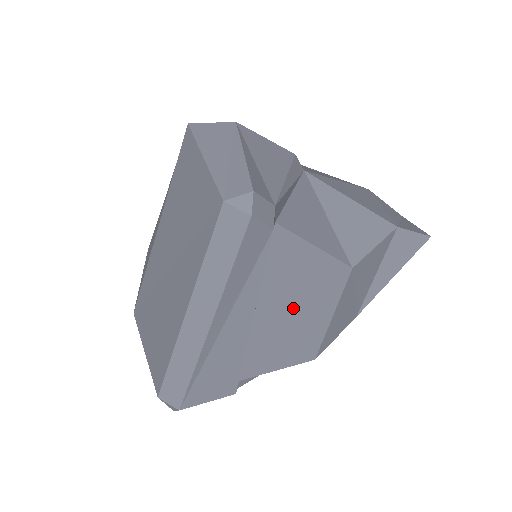
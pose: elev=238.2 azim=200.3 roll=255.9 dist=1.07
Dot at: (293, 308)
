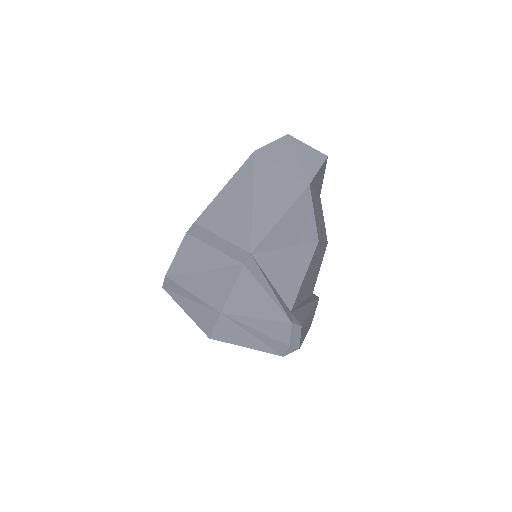
Dot at: occluded
